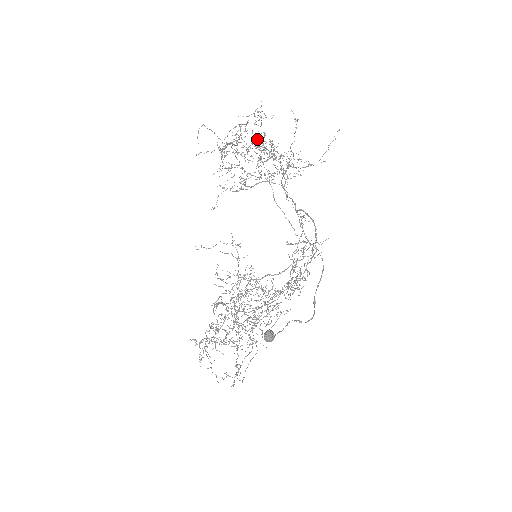
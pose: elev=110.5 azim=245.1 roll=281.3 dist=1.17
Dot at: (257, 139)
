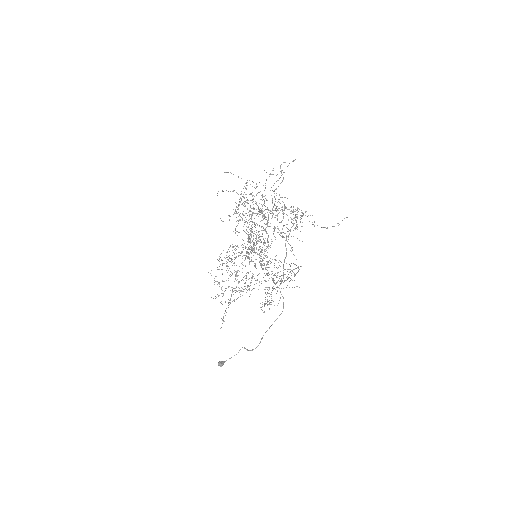
Dot at: occluded
